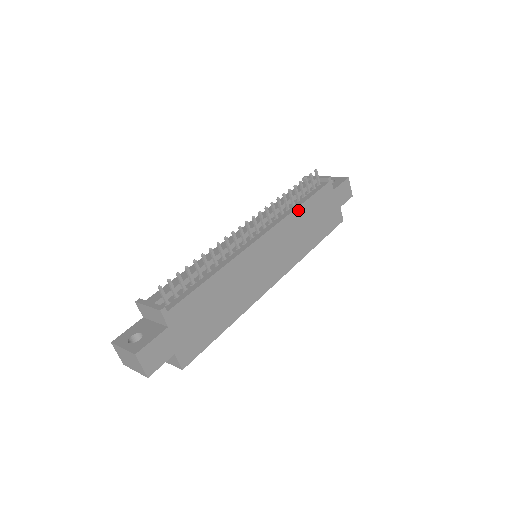
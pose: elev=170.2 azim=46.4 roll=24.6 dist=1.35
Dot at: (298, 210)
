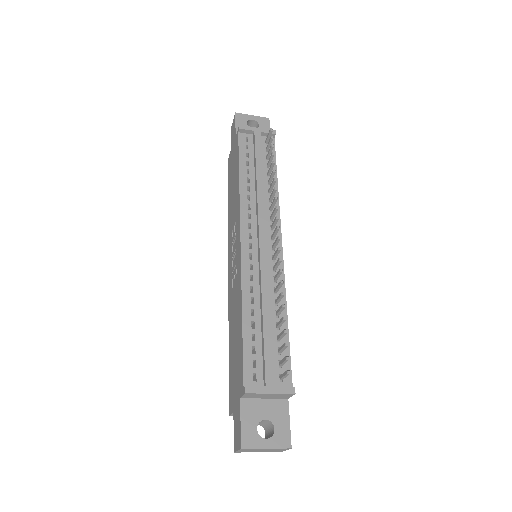
Dot at: (277, 190)
